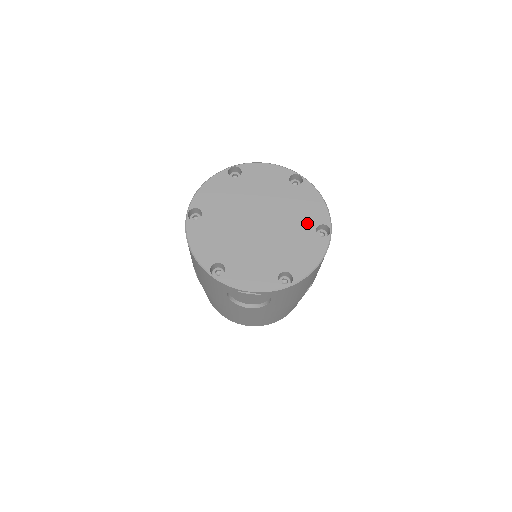
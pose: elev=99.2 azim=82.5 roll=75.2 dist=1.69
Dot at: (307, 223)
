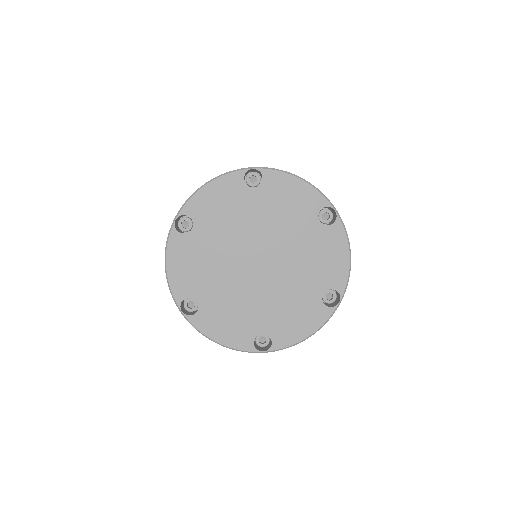
Dot at: (316, 282)
